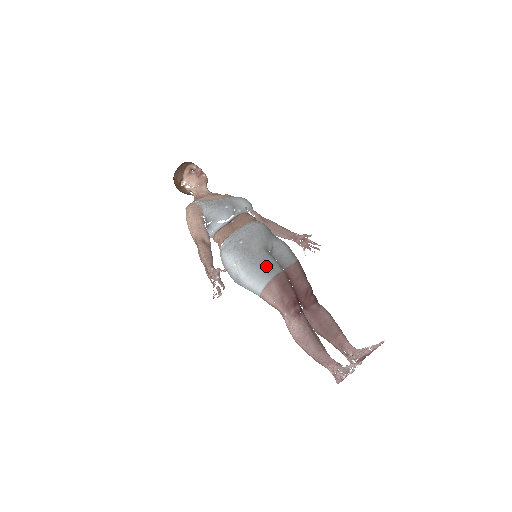
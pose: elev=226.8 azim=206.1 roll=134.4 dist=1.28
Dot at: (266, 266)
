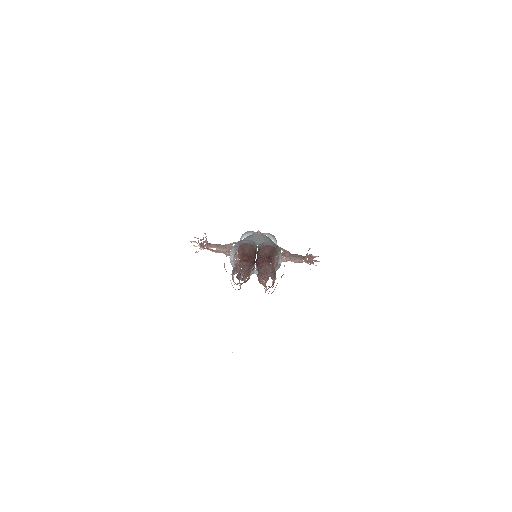
Dot at: (240, 242)
